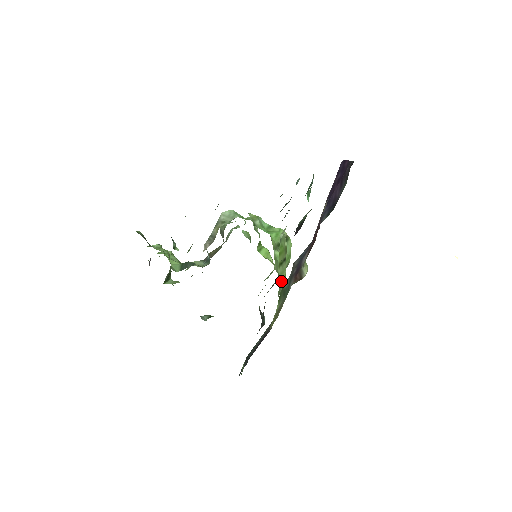
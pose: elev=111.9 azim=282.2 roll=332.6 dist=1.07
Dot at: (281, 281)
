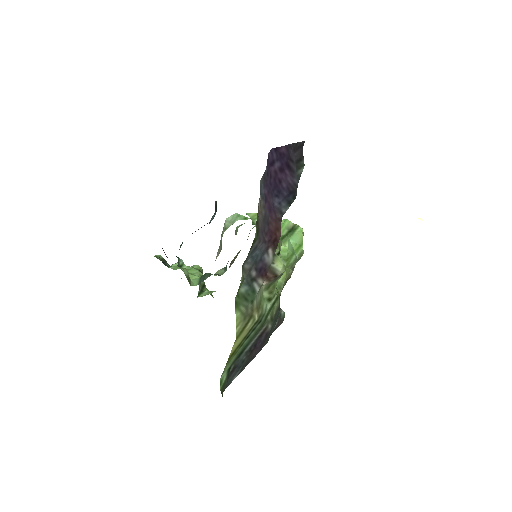
Dot at: occluded
